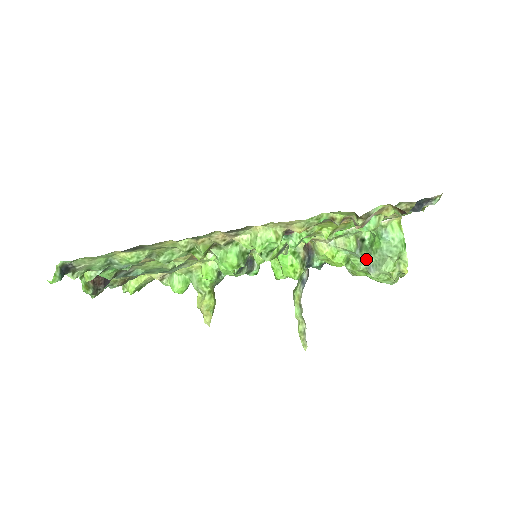
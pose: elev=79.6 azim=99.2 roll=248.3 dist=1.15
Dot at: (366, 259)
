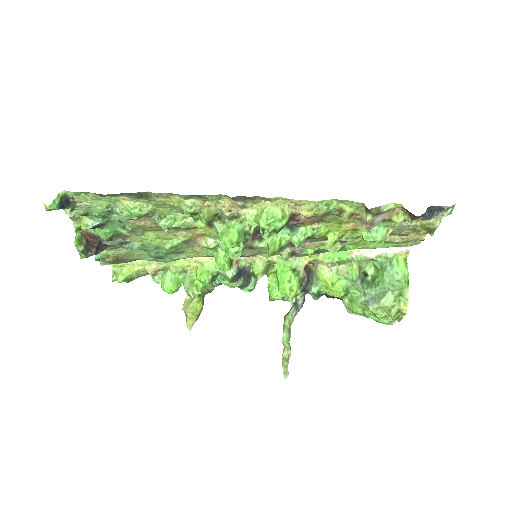
Dot at: (366, 292)
